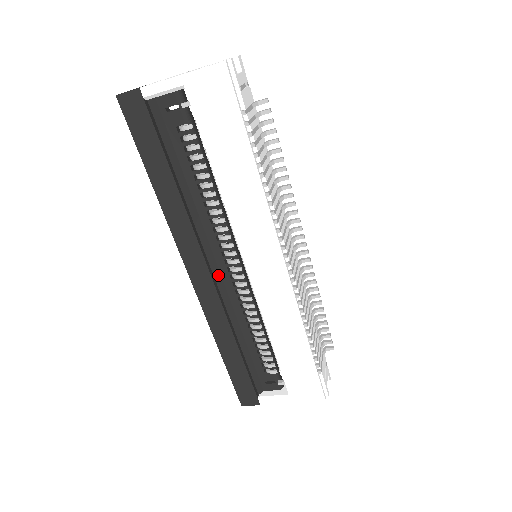
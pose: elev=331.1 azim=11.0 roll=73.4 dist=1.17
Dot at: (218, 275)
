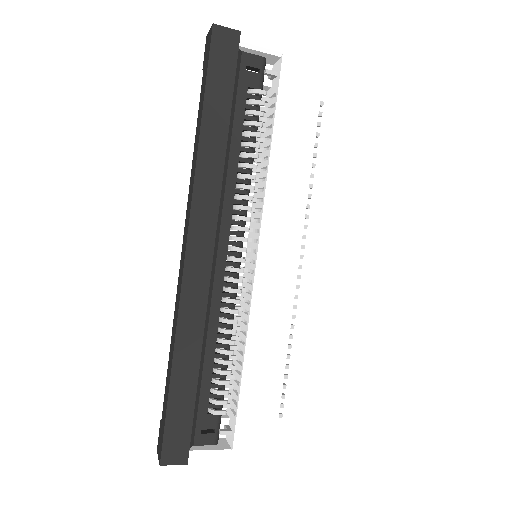
Dot at: (214, 261)
